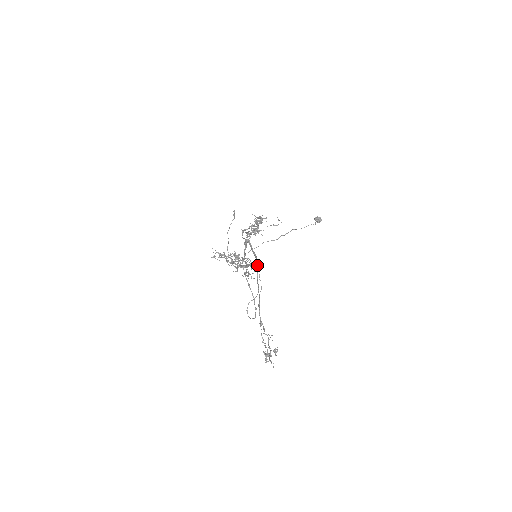
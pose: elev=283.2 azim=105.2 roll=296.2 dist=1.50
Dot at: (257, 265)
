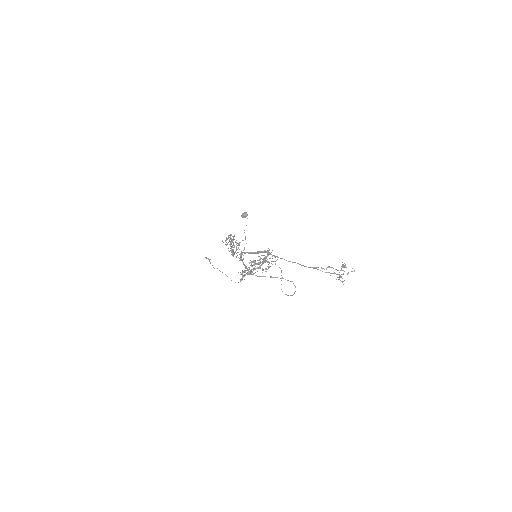
Dot at: (269, 252)
